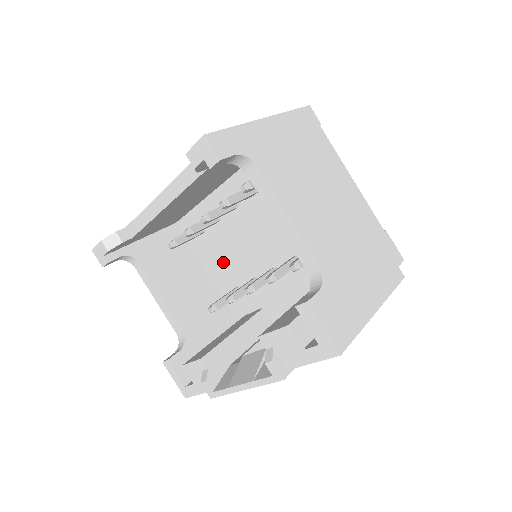
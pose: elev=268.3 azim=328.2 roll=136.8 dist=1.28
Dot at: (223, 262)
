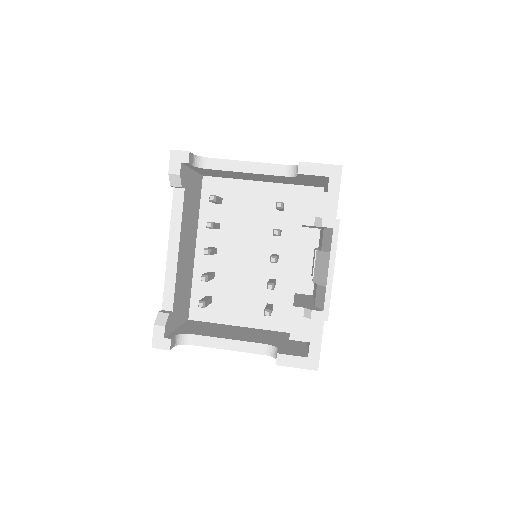
Dot at: (242, 301)
